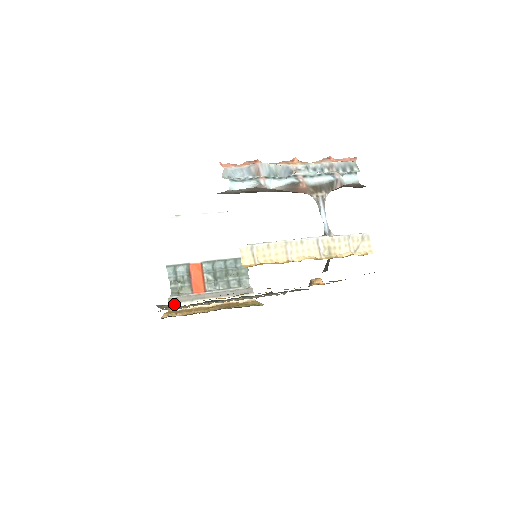
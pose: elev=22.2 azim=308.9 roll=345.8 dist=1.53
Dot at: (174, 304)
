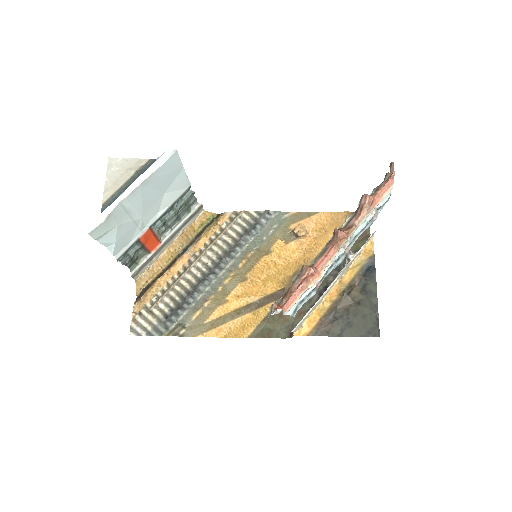
Dot at: (138, 274)
